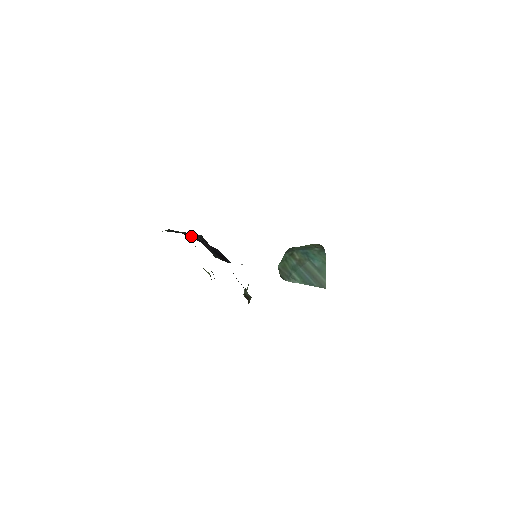
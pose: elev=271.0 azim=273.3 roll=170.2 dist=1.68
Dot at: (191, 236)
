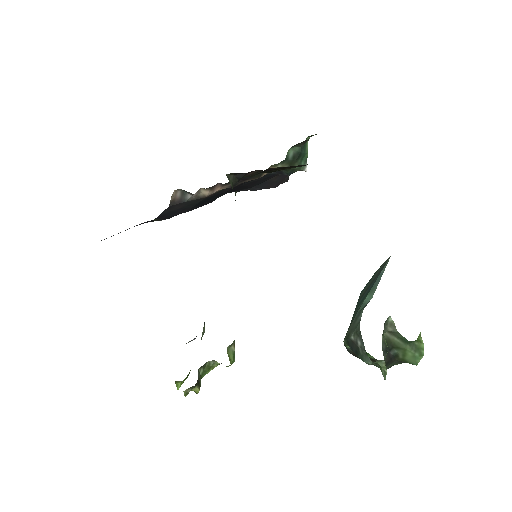
Dot at: occluded
